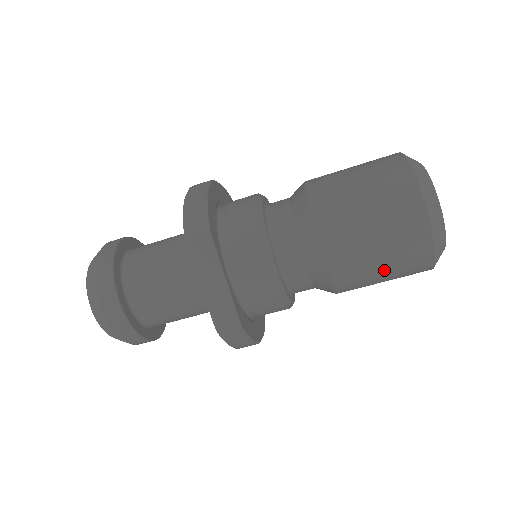
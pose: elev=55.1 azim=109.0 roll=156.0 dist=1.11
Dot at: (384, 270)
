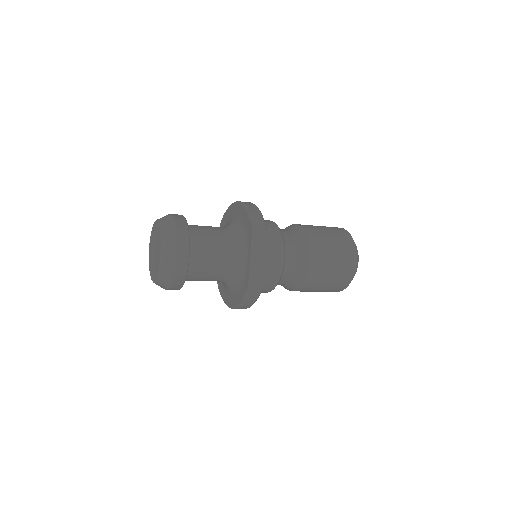
Dot at: (328, 283)
